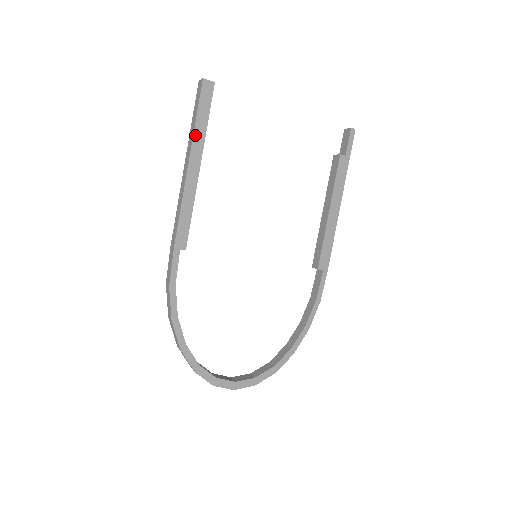
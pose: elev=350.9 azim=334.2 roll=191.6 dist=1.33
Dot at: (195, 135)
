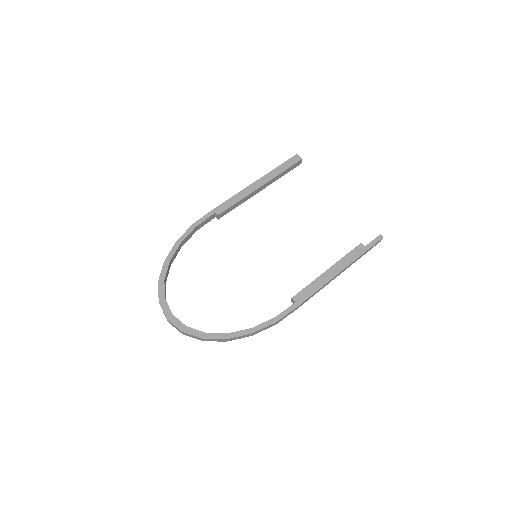
Dot at: (272, 172)
